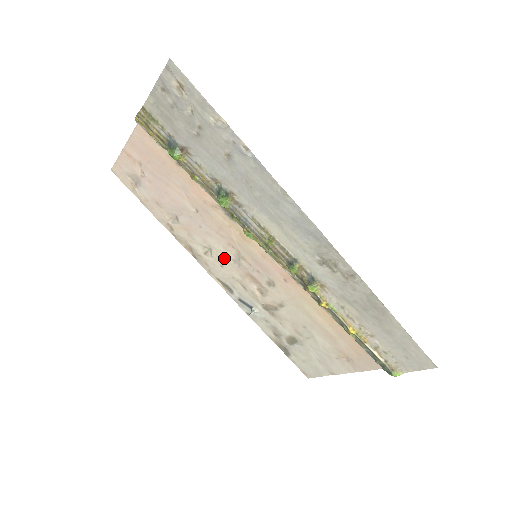
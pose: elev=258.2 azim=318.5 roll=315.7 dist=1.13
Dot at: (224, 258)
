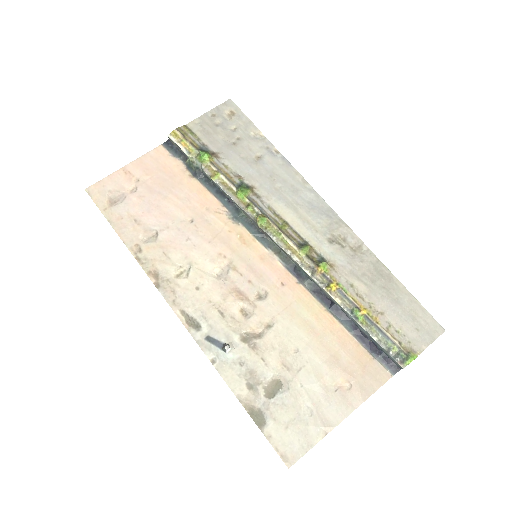
Dot at: (206, 275)
